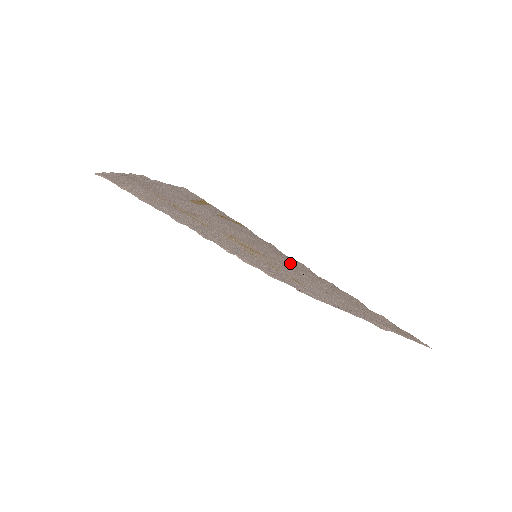
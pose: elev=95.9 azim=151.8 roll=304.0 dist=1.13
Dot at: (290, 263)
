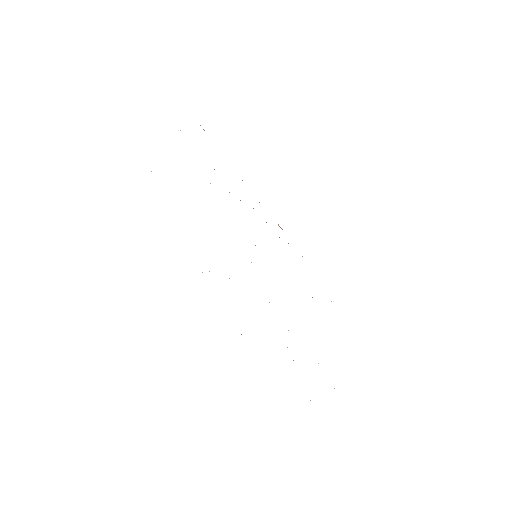
Dot at: occluded
